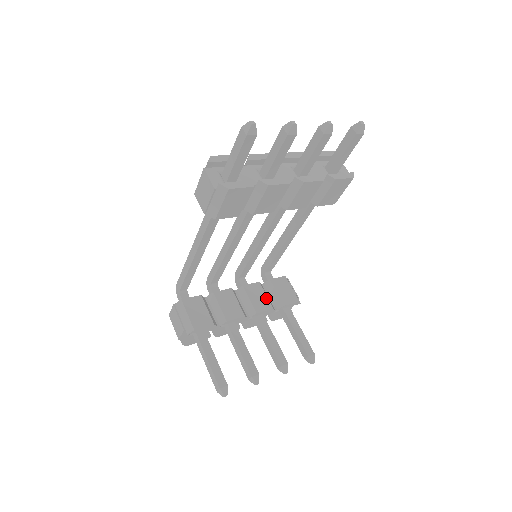
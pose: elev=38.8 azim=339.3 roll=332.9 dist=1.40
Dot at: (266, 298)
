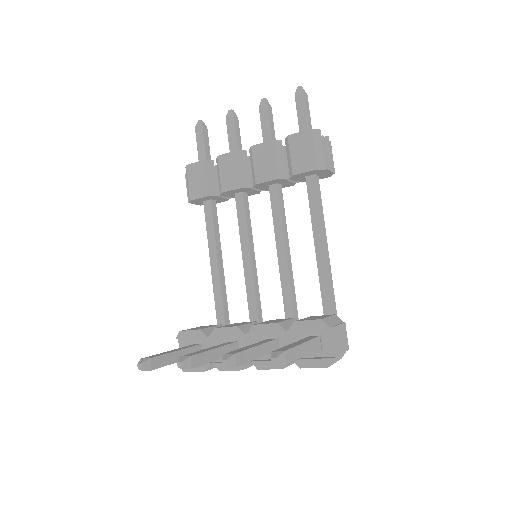
Dot at: (282, 321)
